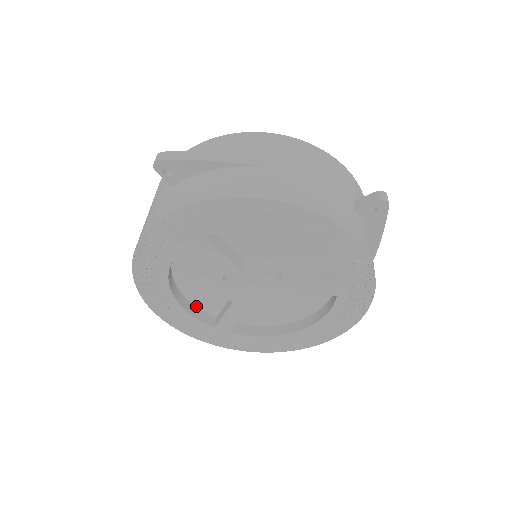
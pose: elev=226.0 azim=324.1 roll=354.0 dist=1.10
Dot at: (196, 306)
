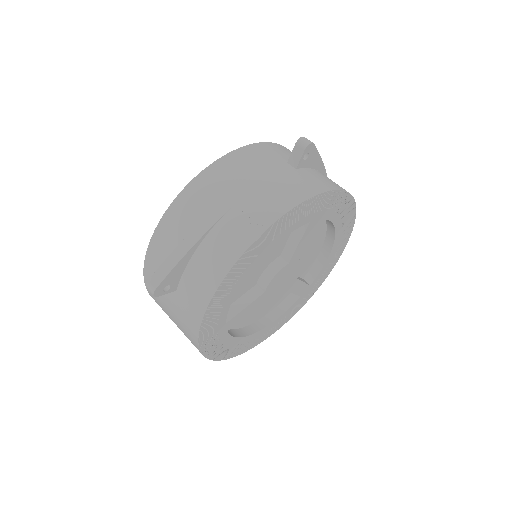
Dot at: occluded
